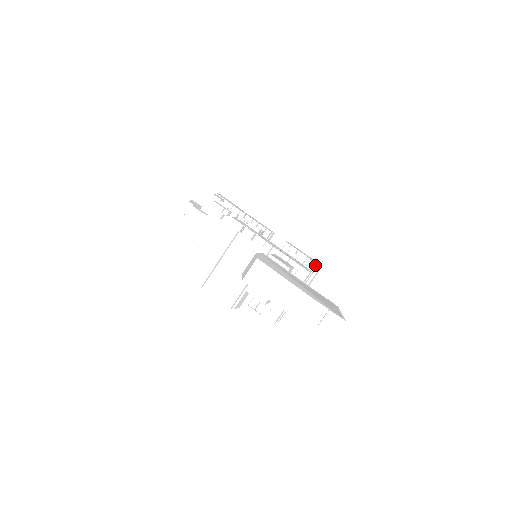
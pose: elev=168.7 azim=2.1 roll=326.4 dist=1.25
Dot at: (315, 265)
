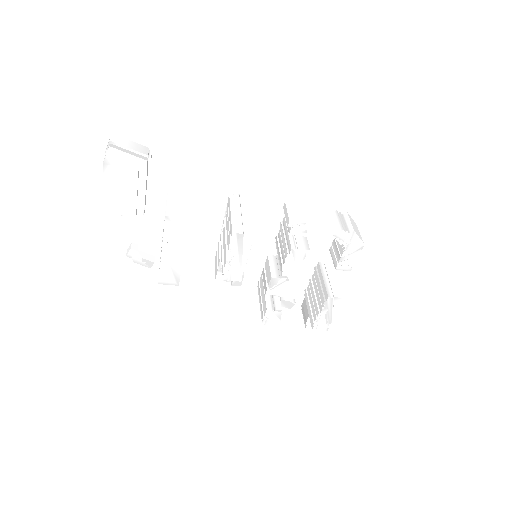
Dot at: (328, 217)
